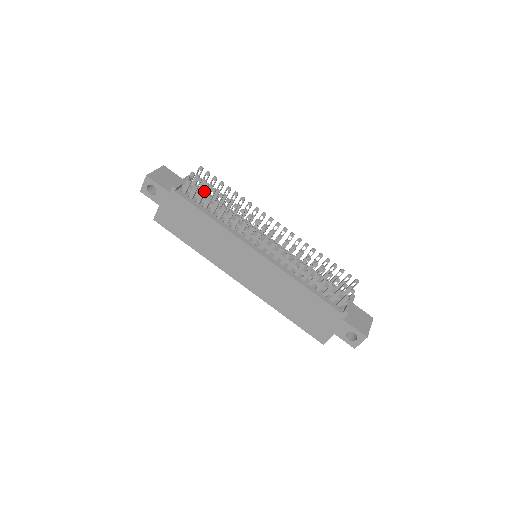
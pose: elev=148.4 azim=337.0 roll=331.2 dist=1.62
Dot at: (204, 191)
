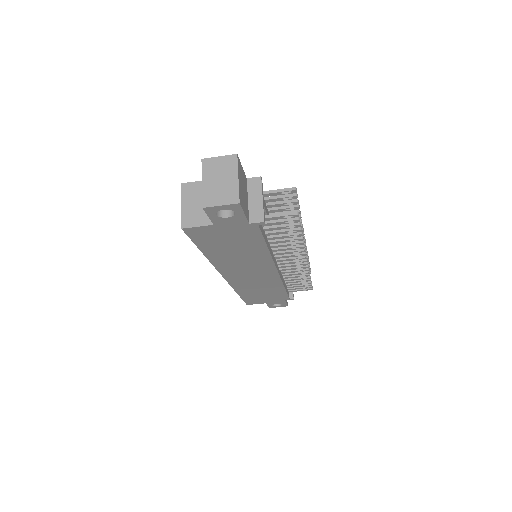
Dot at: (287, 226)
